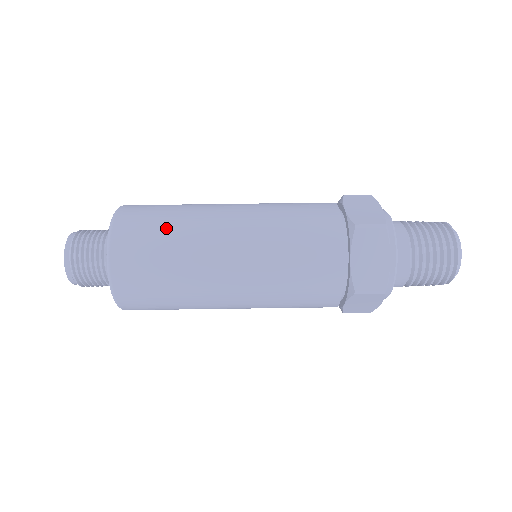
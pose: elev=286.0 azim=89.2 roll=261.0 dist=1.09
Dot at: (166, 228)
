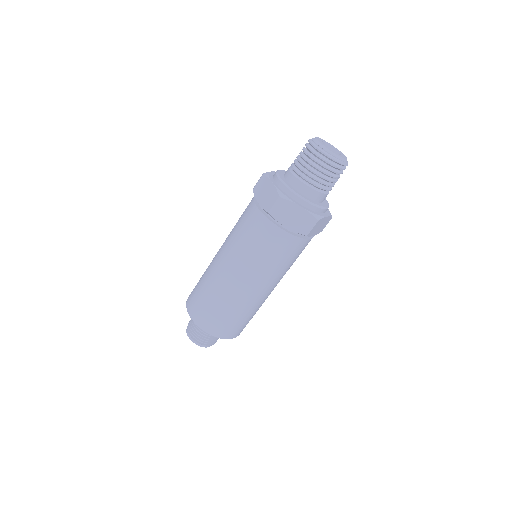
Dot at: (239, 317)
